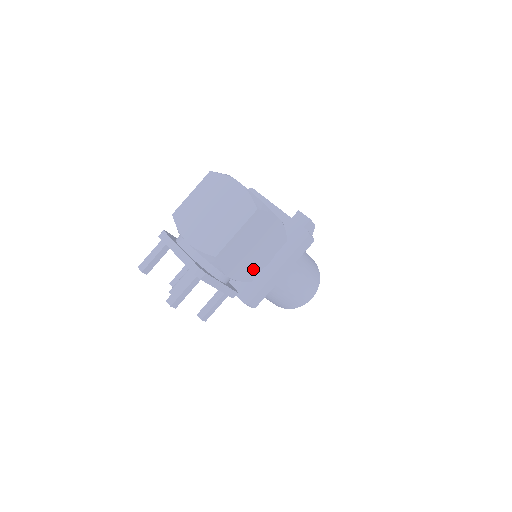
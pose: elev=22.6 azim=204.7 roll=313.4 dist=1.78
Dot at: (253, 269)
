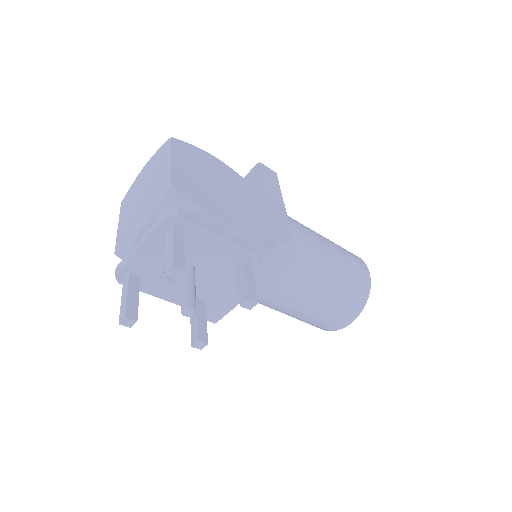
Dot at: (243, 215)
